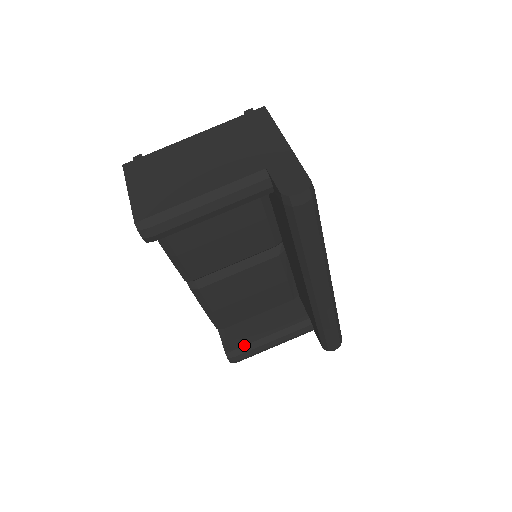
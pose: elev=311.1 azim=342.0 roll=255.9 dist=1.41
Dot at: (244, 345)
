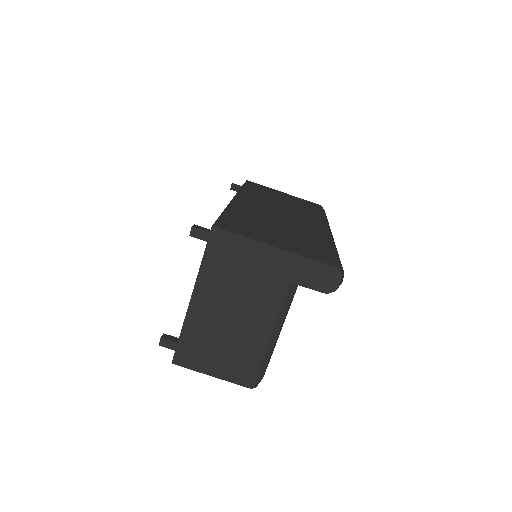
Dot at: occluded
